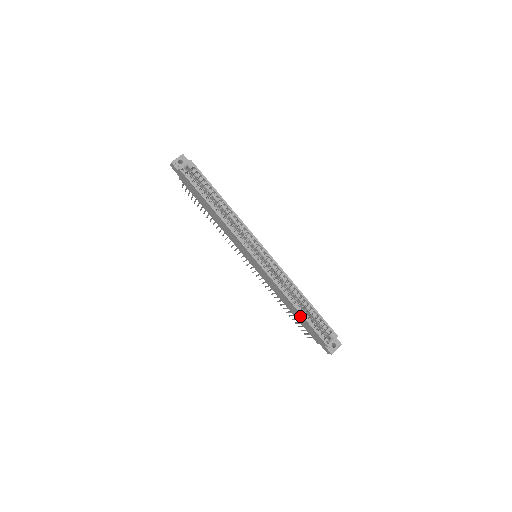
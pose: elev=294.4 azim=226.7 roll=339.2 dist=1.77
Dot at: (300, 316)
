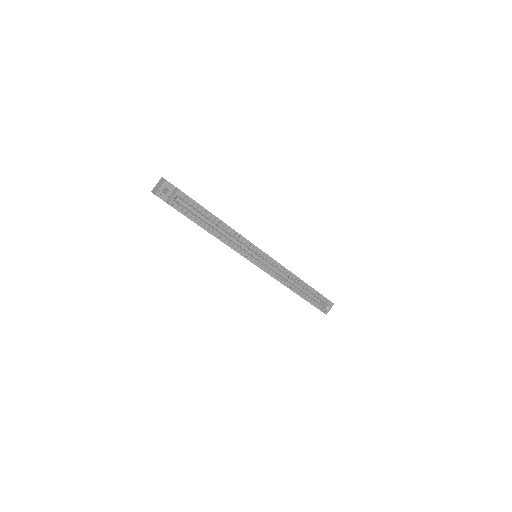
Dot at: occluded
